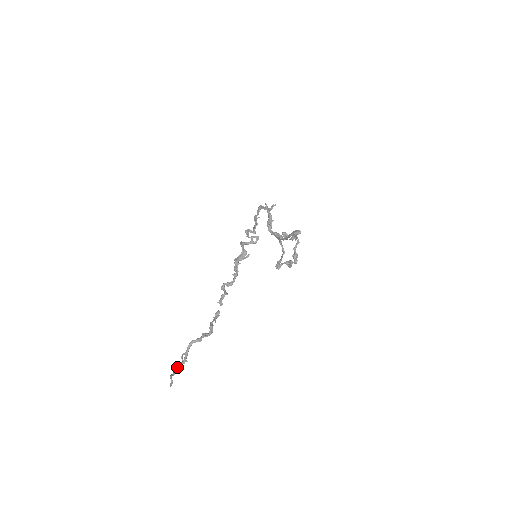
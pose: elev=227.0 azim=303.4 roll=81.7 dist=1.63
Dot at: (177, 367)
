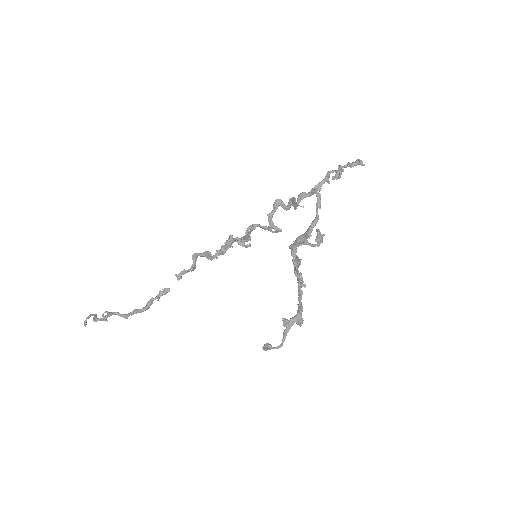
Dot at: (95, 319)
